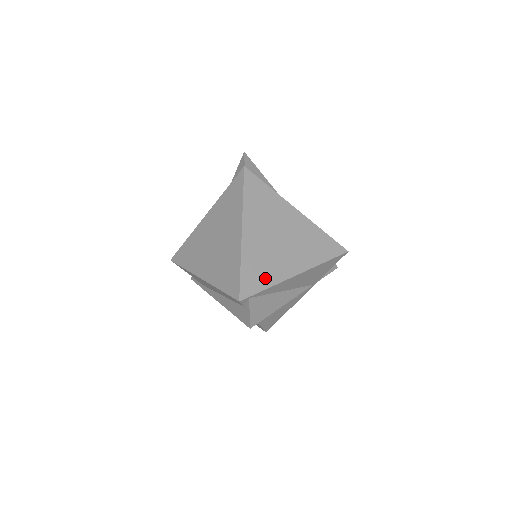
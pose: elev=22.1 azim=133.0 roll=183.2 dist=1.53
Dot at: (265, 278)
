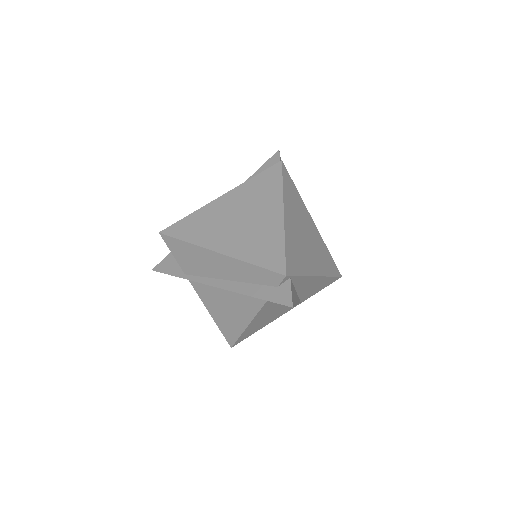
Dot at: (300, 265)
